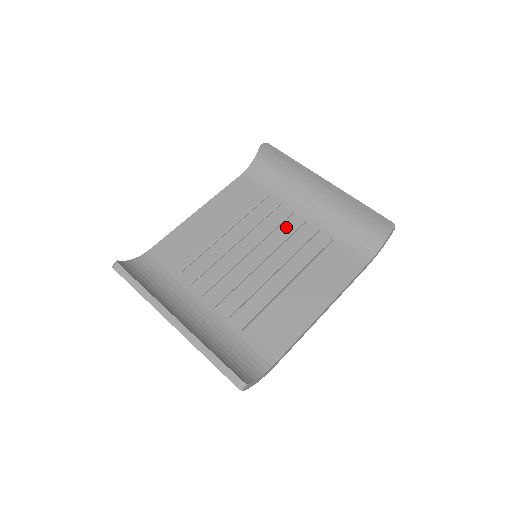
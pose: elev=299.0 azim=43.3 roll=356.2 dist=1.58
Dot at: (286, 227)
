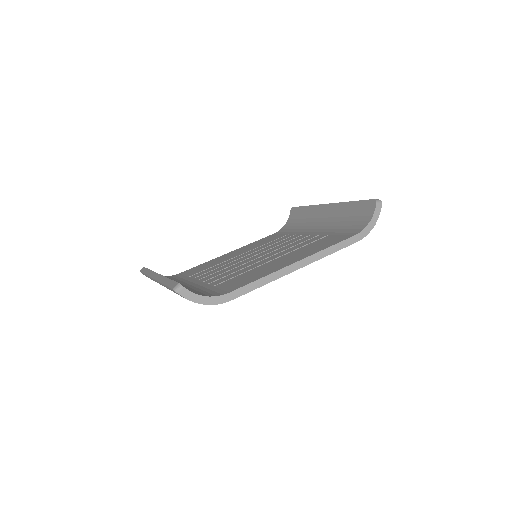
Dot at: (292, 241)
